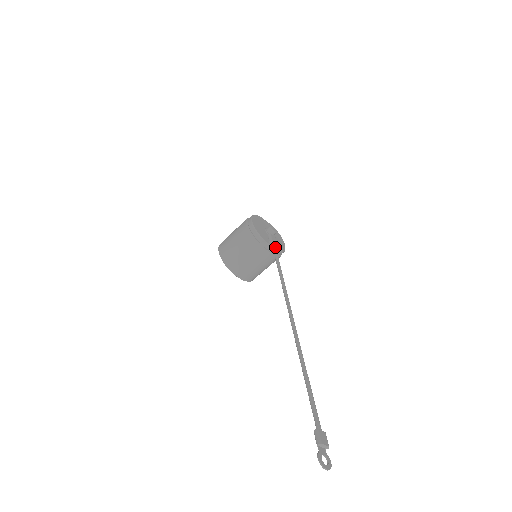
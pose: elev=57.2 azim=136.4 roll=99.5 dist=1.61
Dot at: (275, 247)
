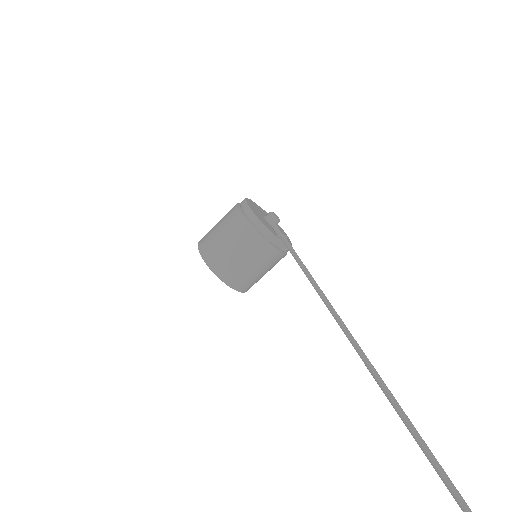
Dot at: (288, 241)
